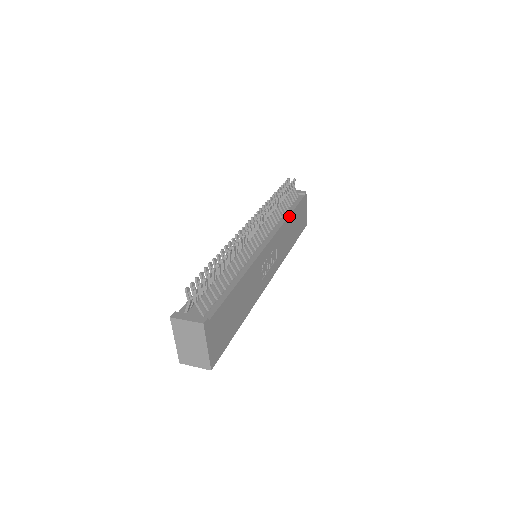
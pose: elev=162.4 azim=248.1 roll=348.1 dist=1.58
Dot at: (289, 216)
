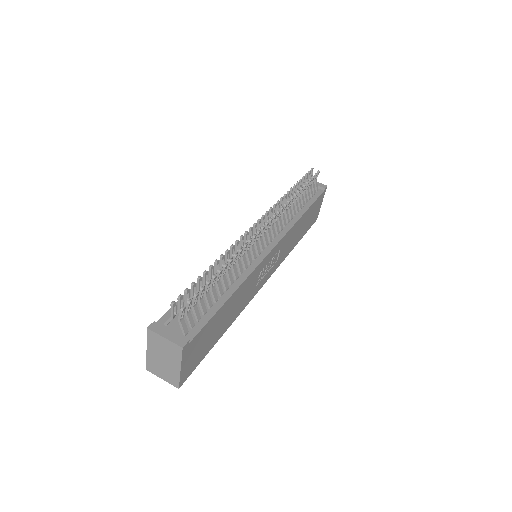
Dot at: (302, 215)
